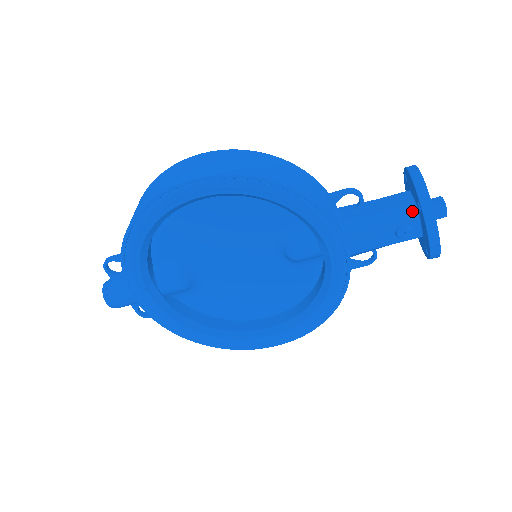
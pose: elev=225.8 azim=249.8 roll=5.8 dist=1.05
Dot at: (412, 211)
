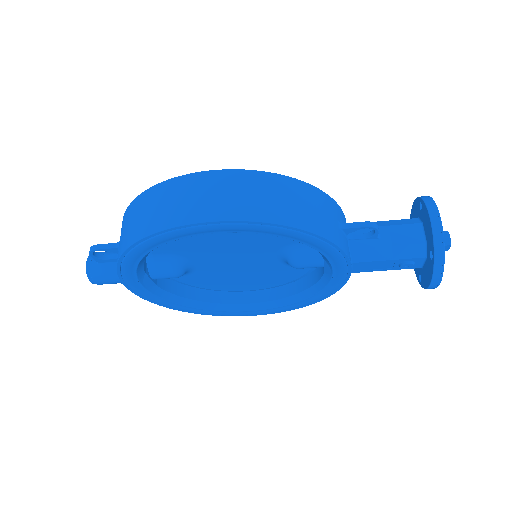
Dot at: (421, 251)
